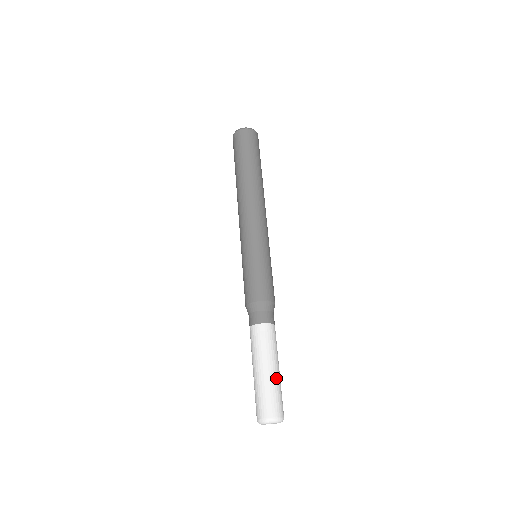
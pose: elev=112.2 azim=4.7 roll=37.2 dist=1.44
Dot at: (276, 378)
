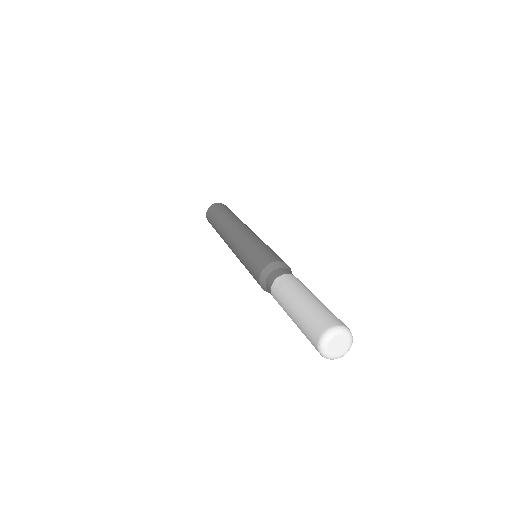
Dot at: (314, 302)
